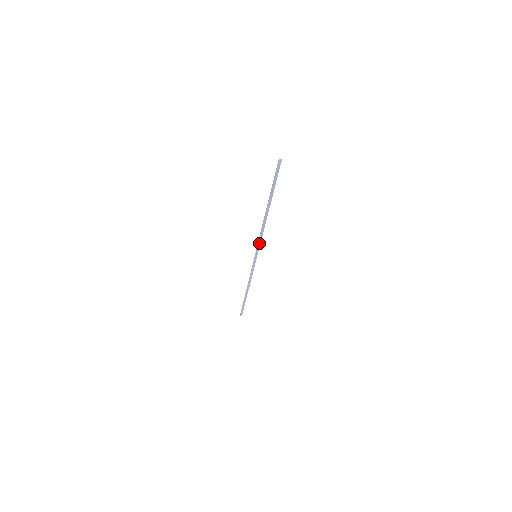
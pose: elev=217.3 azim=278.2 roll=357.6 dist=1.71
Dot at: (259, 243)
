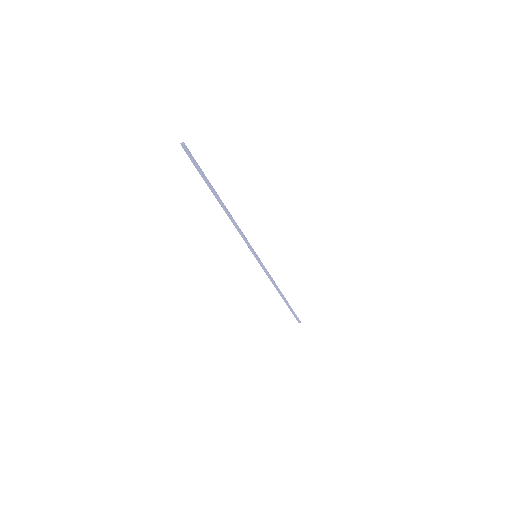
Dot at: (246, 241)
